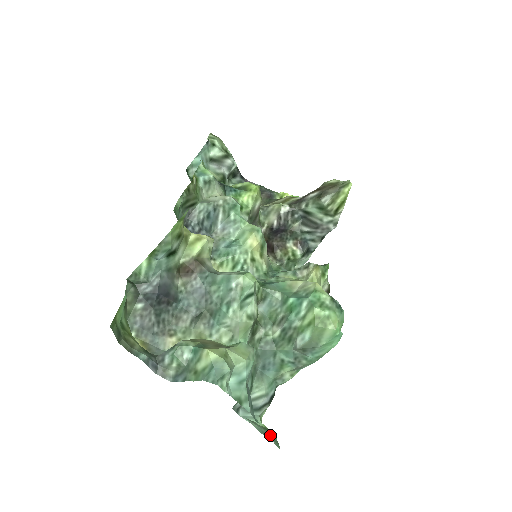
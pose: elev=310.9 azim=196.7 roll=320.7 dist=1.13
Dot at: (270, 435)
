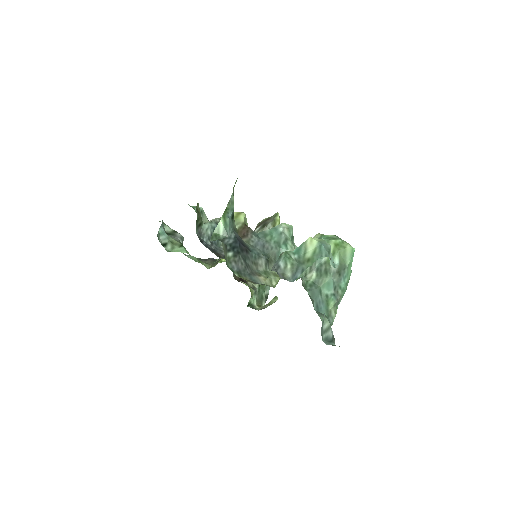
Dot at: occluded
